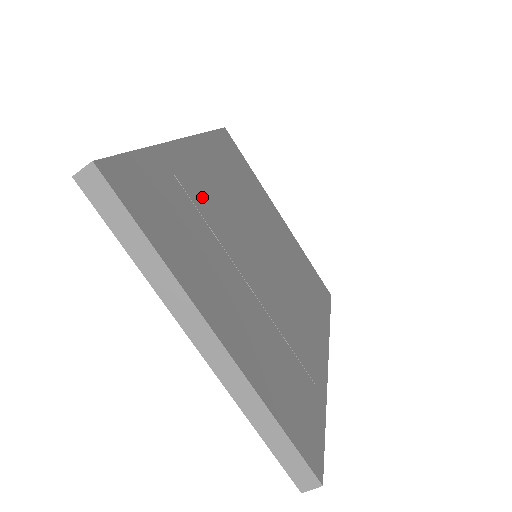
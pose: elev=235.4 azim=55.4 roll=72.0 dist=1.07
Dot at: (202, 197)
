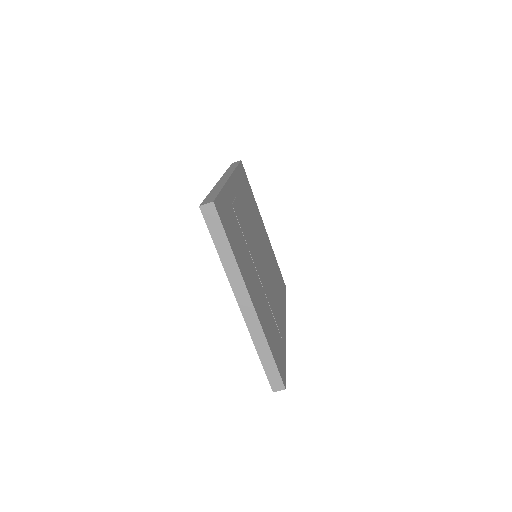
Dot at: (241, 218)
